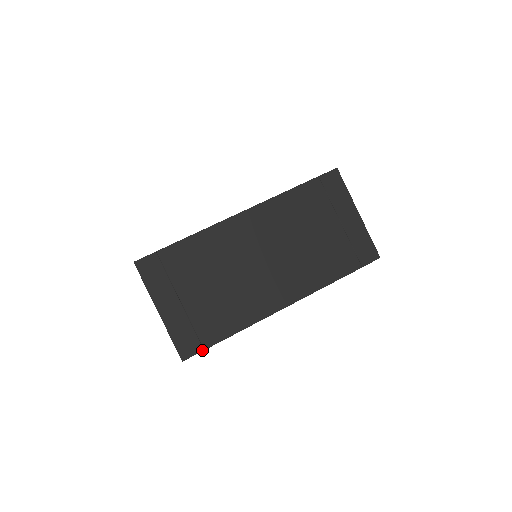
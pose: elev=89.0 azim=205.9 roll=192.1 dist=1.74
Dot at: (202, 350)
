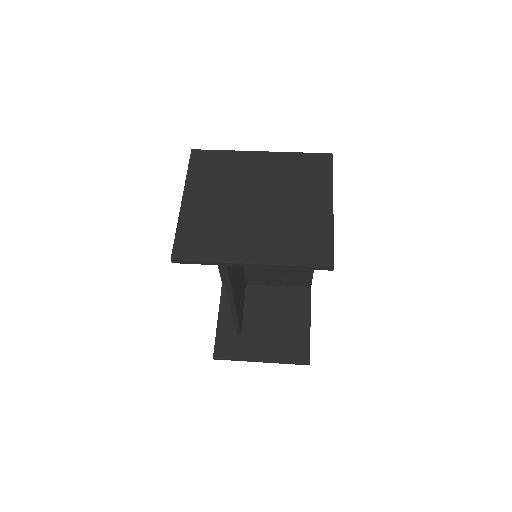
Dot at: occluded
